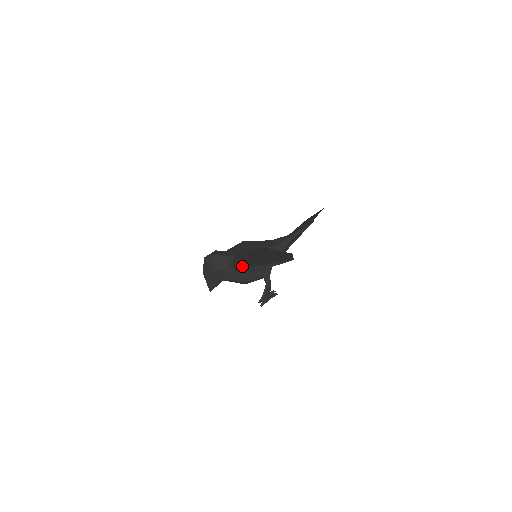
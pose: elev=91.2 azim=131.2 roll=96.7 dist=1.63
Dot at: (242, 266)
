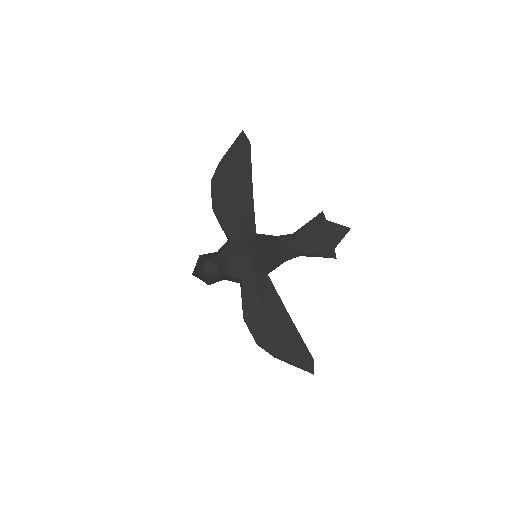
Dot at: (259, 339)
